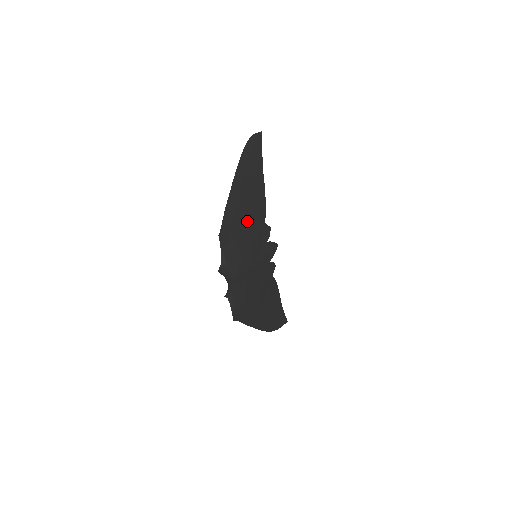
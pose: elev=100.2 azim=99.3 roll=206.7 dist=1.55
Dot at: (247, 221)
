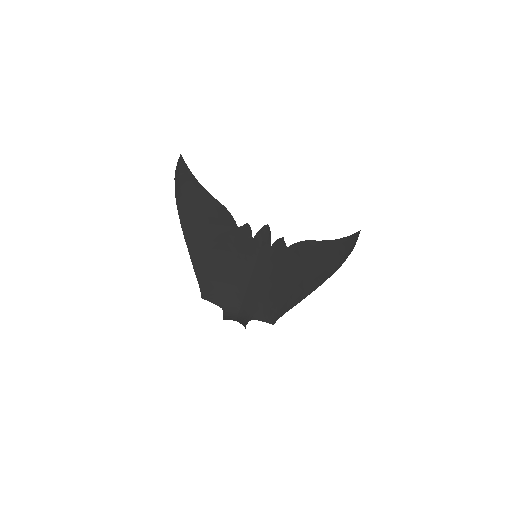
Dot at: (218, 253)
